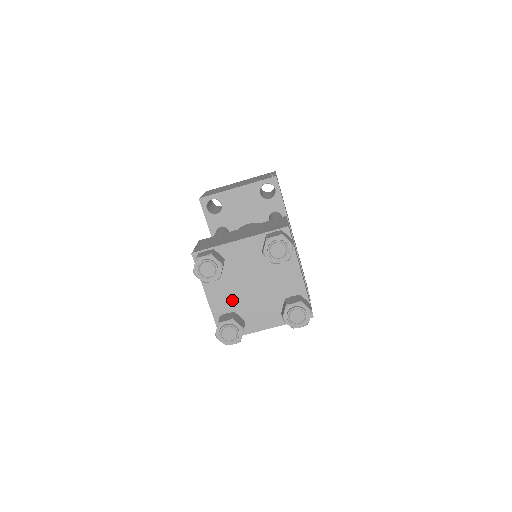
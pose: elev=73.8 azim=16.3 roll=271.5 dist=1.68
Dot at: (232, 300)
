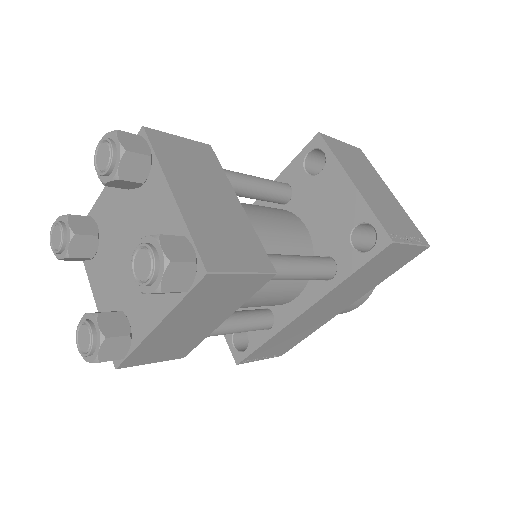
Dot at: (110, 225)
